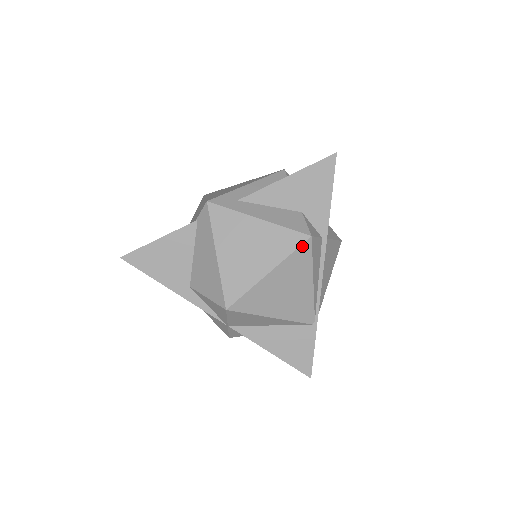
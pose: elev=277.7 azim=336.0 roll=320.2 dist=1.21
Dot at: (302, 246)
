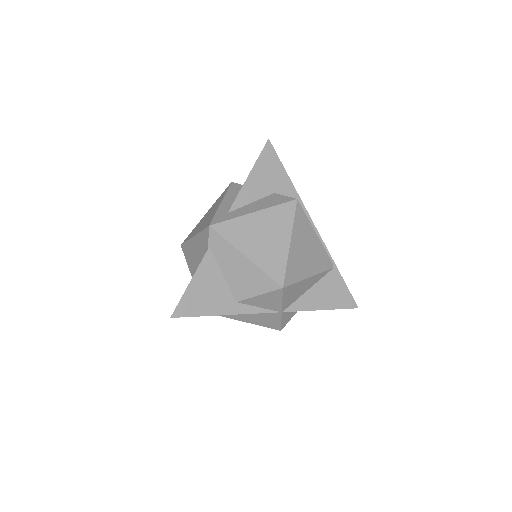
Dot at: (296, 210)
